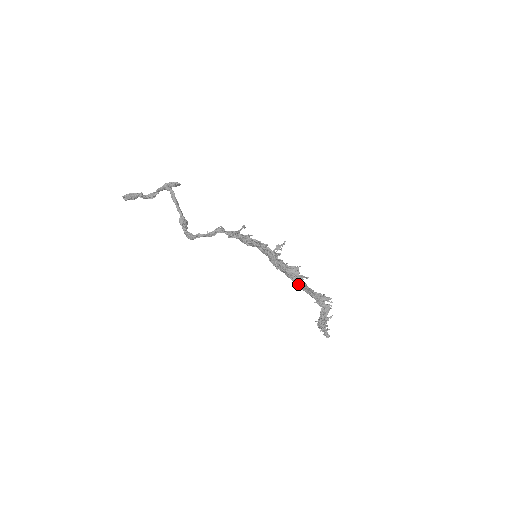
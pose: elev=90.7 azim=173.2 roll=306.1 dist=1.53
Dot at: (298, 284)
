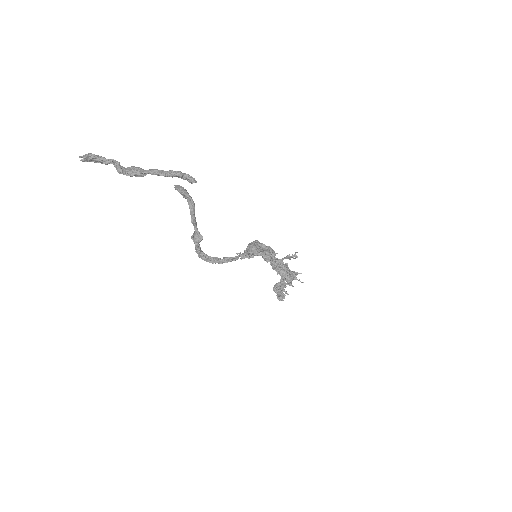
Dot at: occluded
